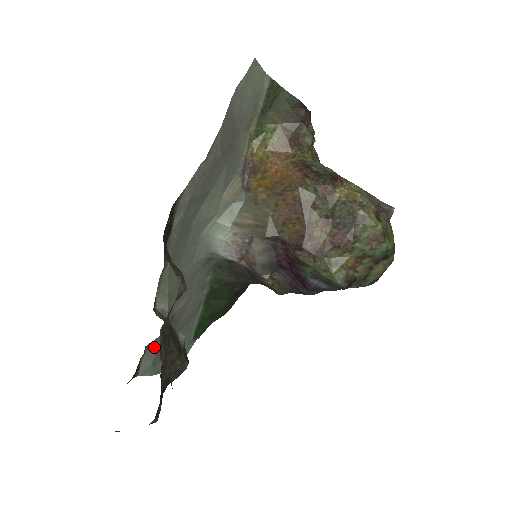
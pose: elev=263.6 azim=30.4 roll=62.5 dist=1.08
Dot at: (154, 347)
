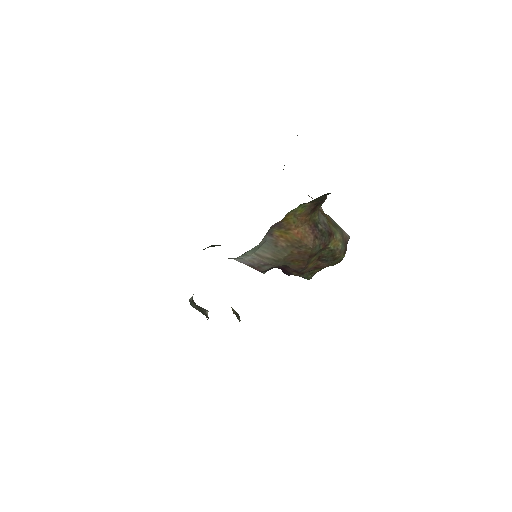
Dot at: occluded
